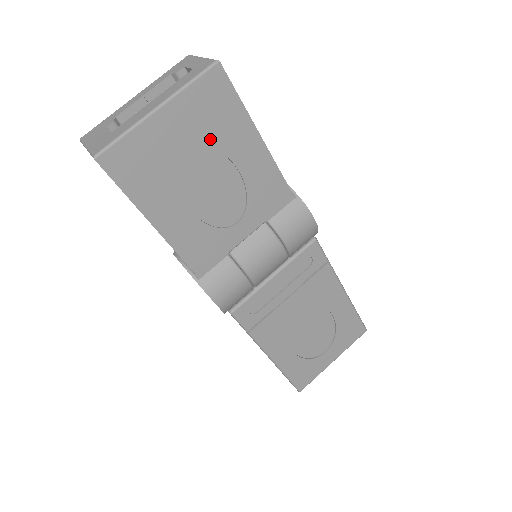
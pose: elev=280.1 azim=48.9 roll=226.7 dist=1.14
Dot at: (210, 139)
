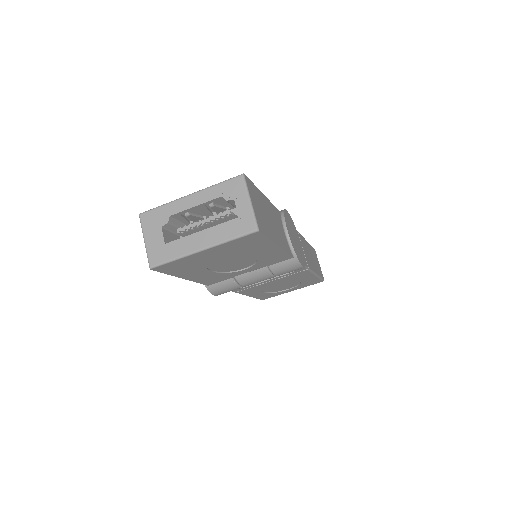
Dot at: (238, 252)
